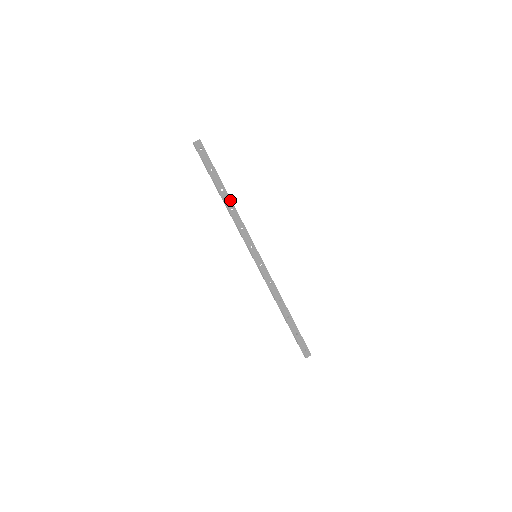
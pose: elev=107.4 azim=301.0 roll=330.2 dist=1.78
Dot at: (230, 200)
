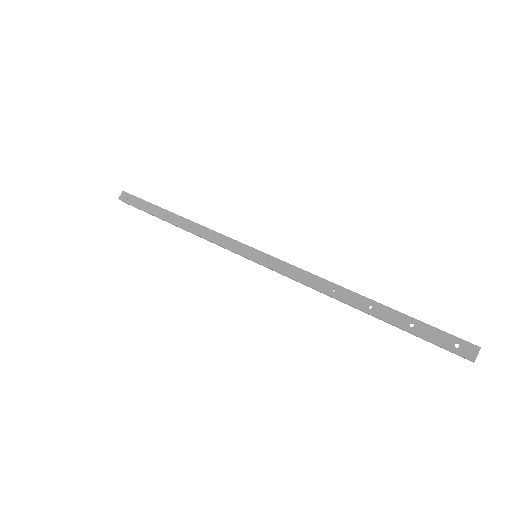
Dot at: (182, 219)
